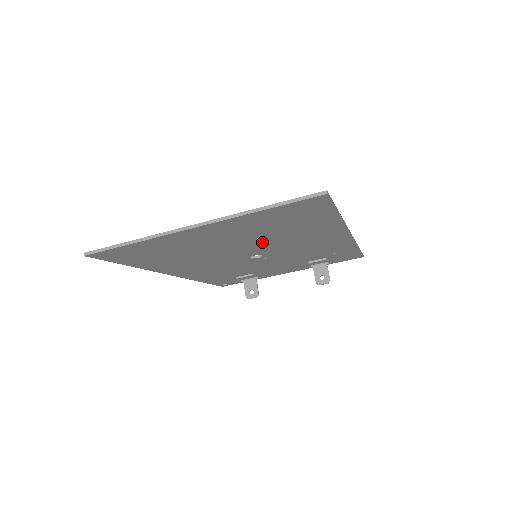
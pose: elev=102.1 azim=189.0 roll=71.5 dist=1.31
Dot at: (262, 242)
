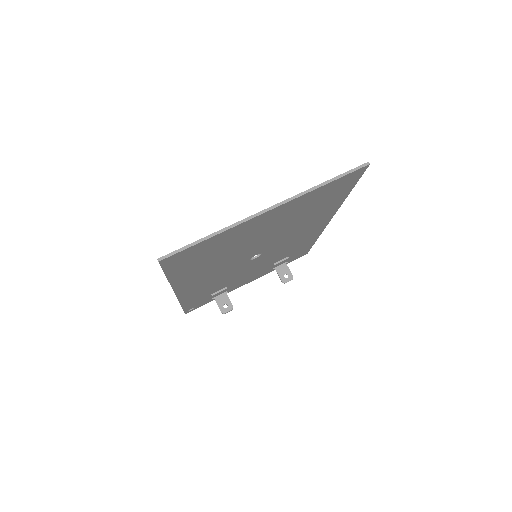
Dot at: (280, 233)
